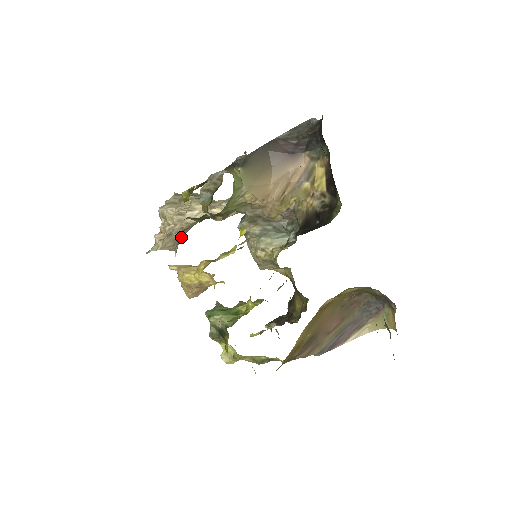
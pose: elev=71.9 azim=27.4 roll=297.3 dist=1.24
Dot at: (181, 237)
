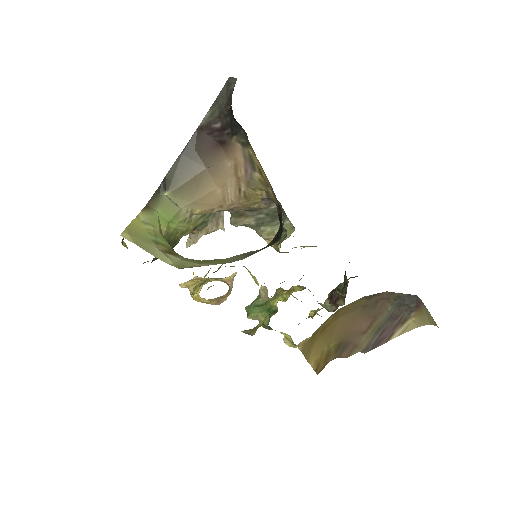
Dot at: (211, 222)
